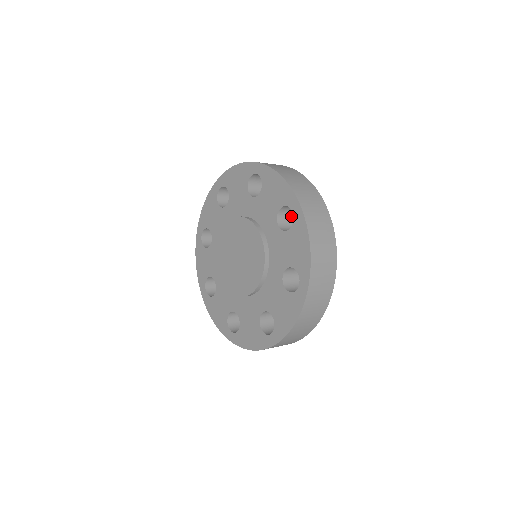
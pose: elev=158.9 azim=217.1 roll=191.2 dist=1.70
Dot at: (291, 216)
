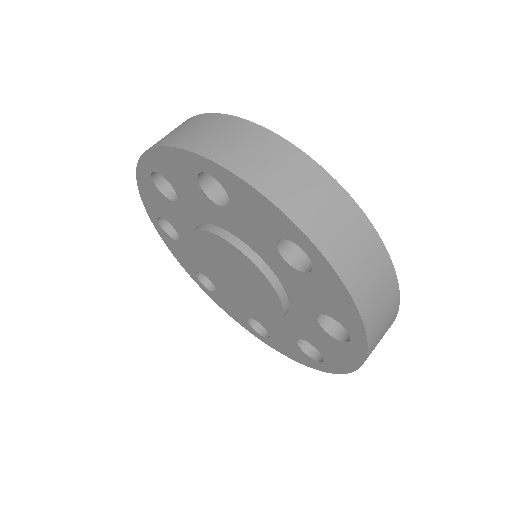
Dot at: occluded
